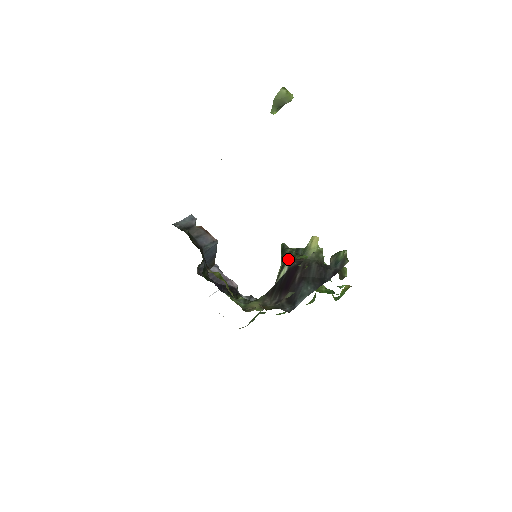
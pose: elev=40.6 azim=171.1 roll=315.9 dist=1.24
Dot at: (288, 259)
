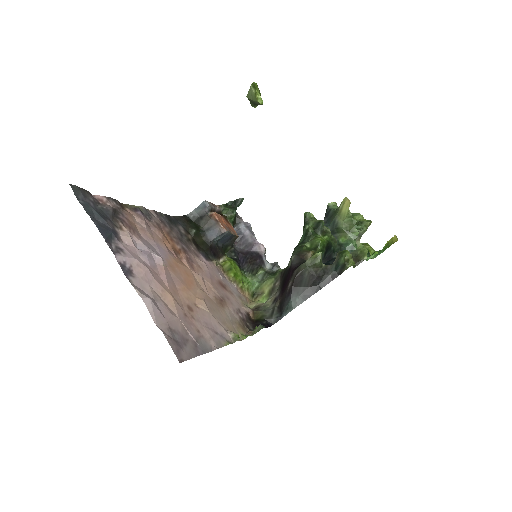
Dot at: (303, 239)
